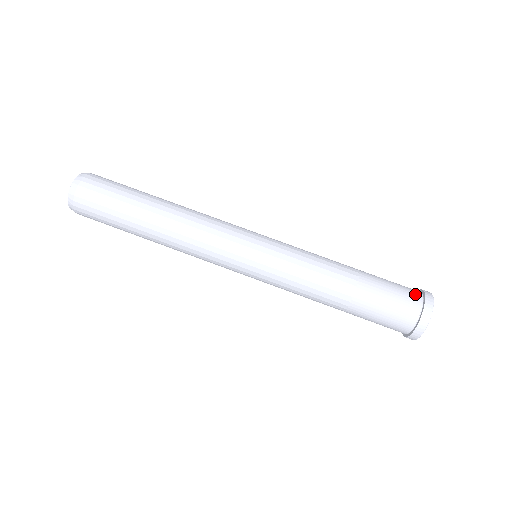
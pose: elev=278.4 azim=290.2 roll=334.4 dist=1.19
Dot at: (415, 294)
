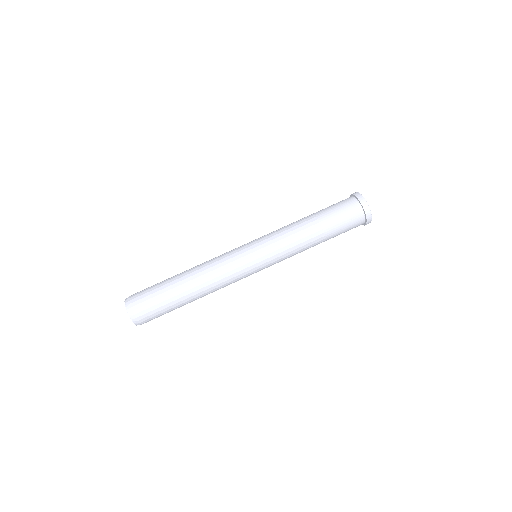
Dot at: (357, 211)
